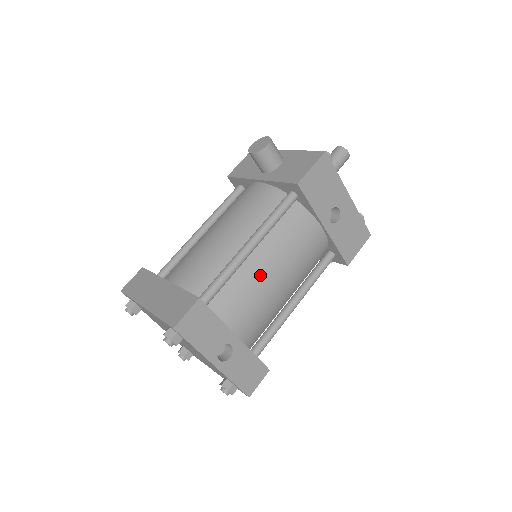
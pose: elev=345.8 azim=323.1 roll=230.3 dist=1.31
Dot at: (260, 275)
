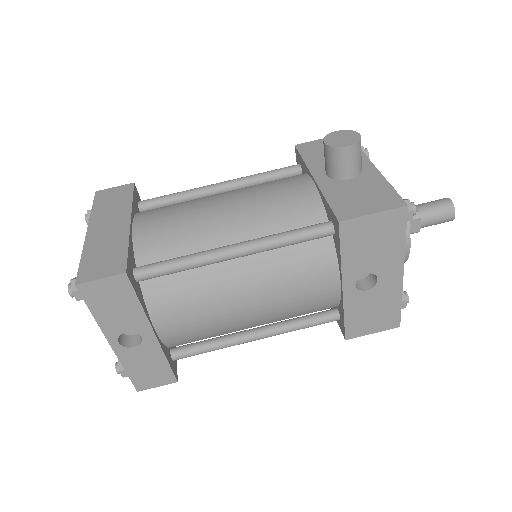
Dot at: (225, 289)
